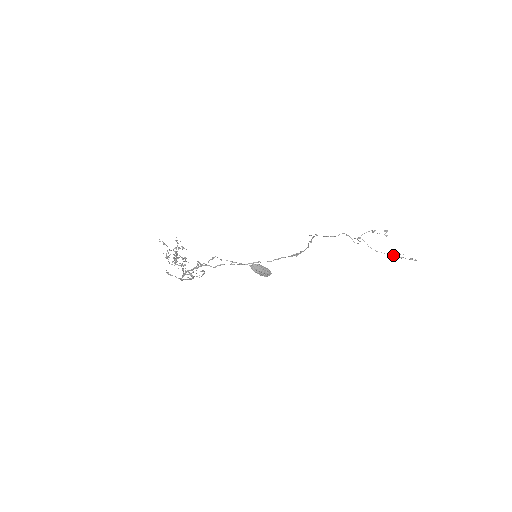
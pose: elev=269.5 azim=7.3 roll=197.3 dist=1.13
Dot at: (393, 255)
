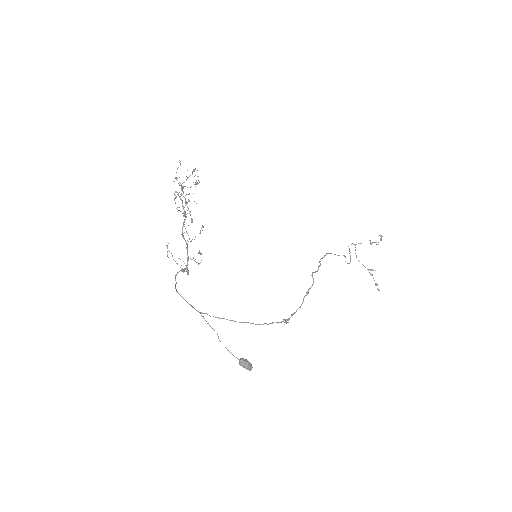
Dot at: (367, 269)
